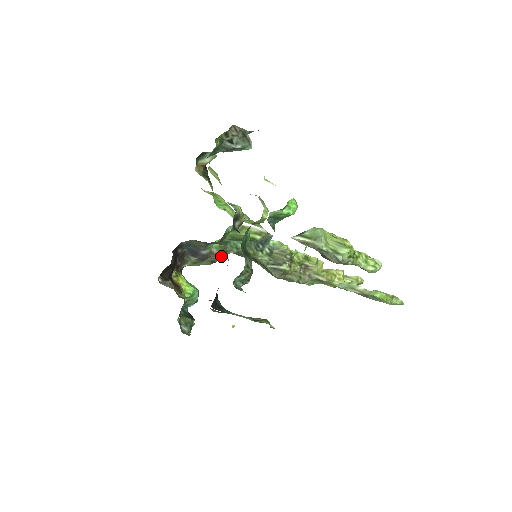
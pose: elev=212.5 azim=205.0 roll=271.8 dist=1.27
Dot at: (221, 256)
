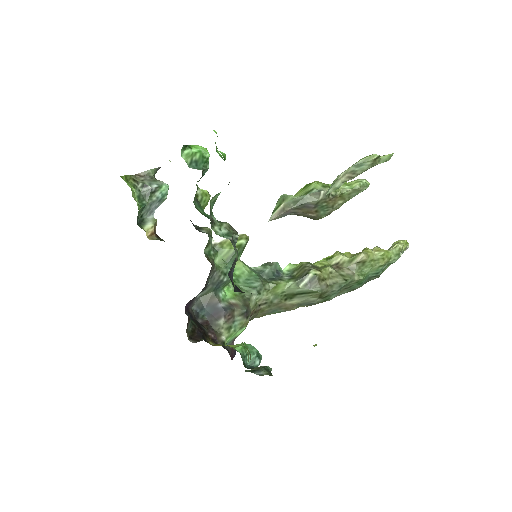
Dot at: (246, 305)
